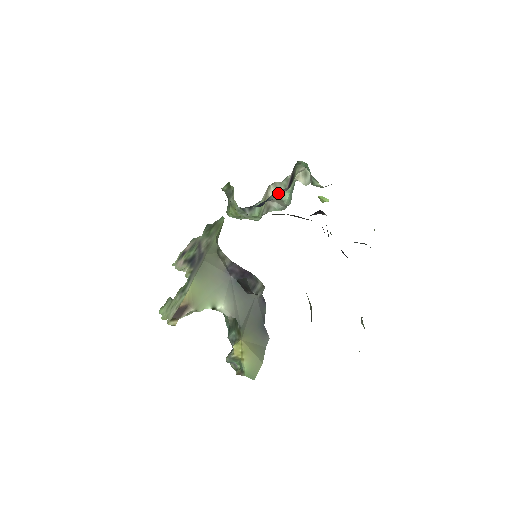
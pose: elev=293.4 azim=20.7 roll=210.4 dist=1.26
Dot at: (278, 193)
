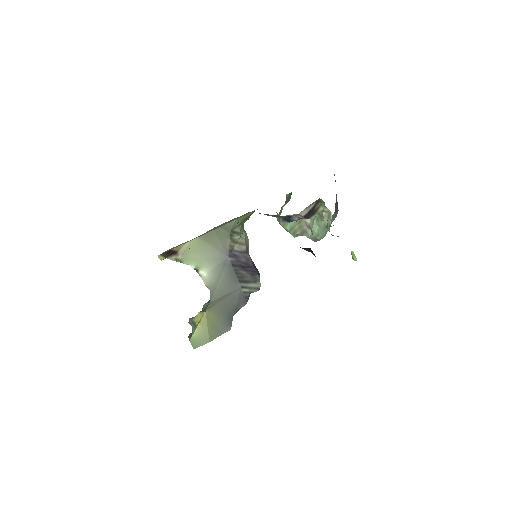
Dot at: (296, 216)
